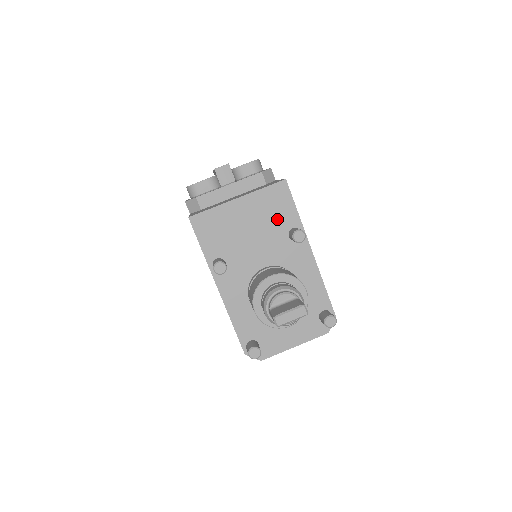
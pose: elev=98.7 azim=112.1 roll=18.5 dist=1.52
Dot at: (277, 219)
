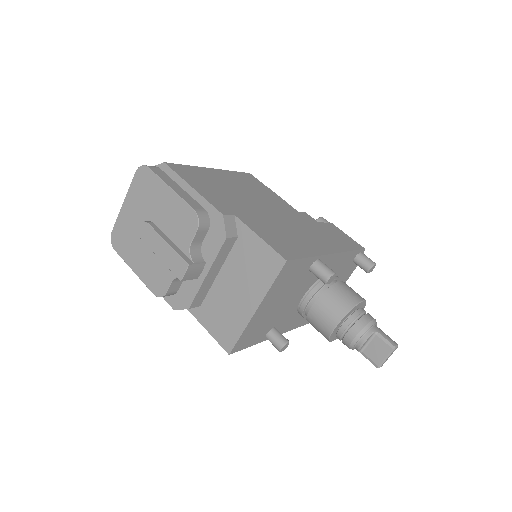
Dot at: (295, 278)
